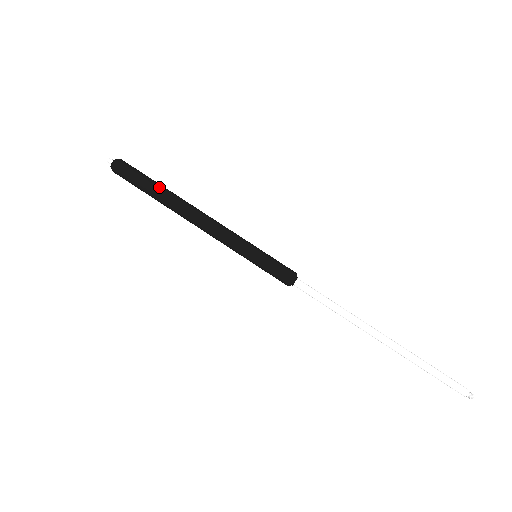
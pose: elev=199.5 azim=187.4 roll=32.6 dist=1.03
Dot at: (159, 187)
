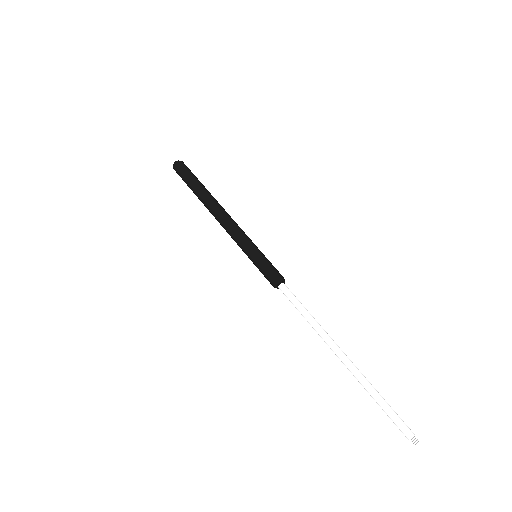
Dot at: (198, 187)
